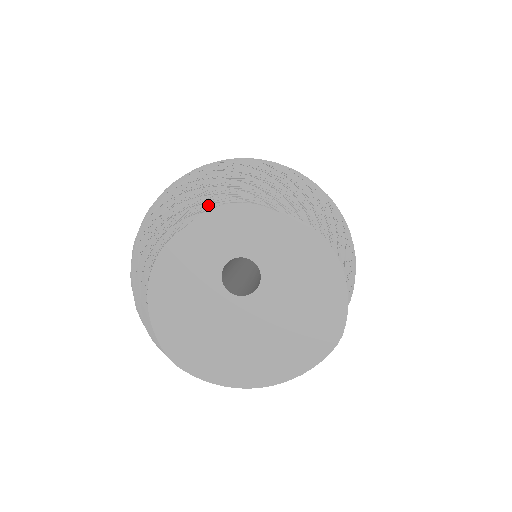
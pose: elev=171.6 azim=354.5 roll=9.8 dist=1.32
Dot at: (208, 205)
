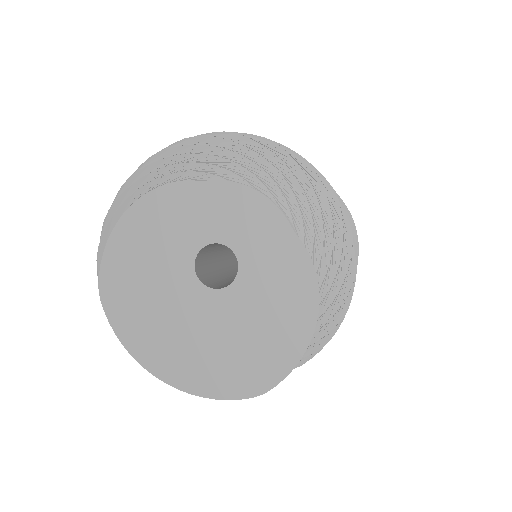
Dot at: (238, 177)
